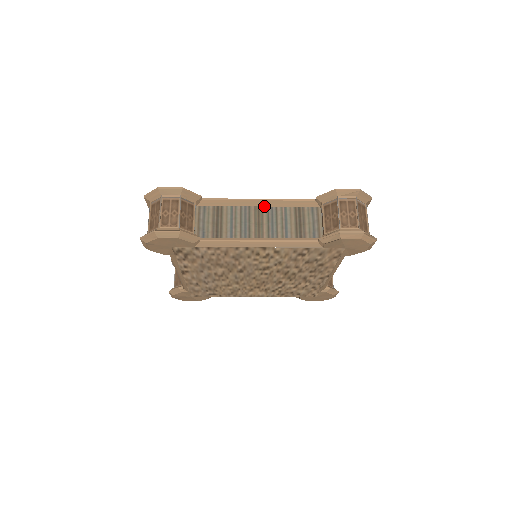
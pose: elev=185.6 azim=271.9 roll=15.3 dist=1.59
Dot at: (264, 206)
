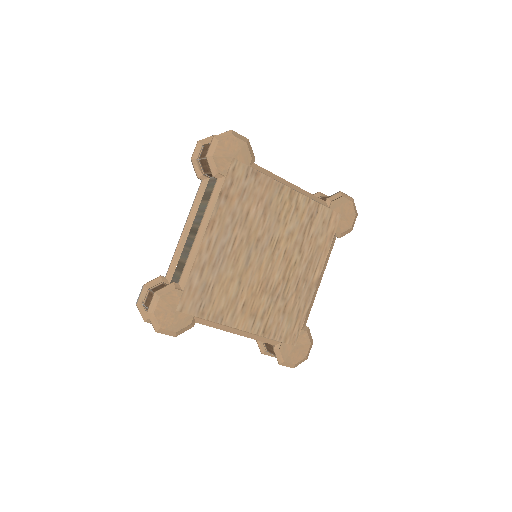
Dot at: occluded
